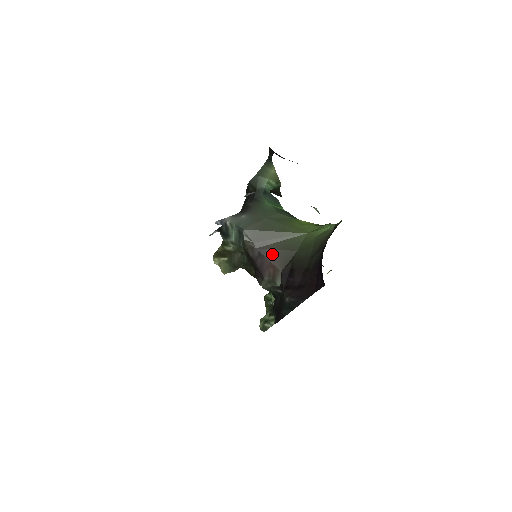
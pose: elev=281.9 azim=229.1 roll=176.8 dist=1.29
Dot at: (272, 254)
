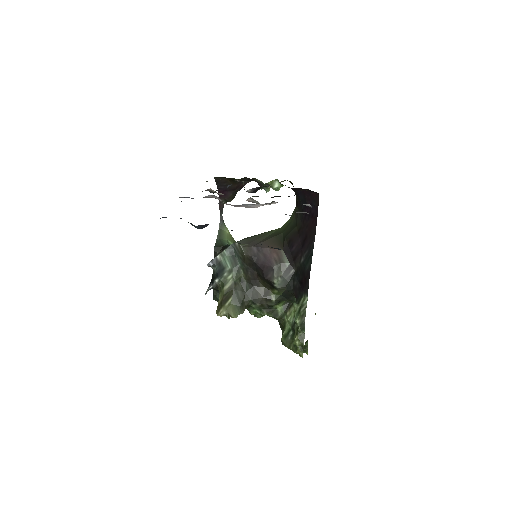
Dot at: (267, 243)
